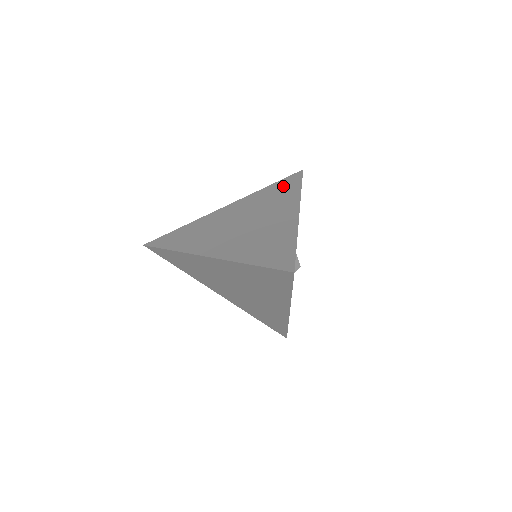
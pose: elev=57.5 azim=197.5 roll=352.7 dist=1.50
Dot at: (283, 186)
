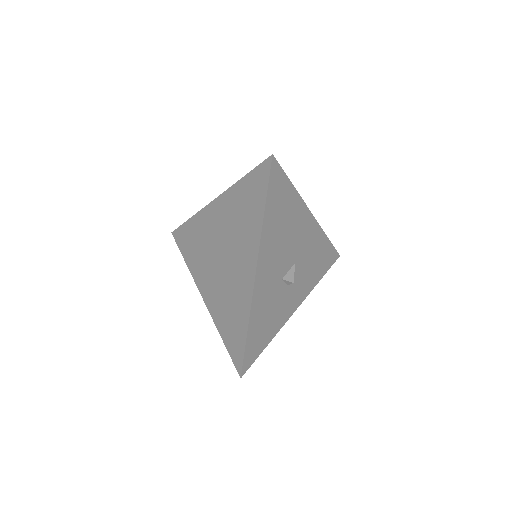
Dot at: occluded
